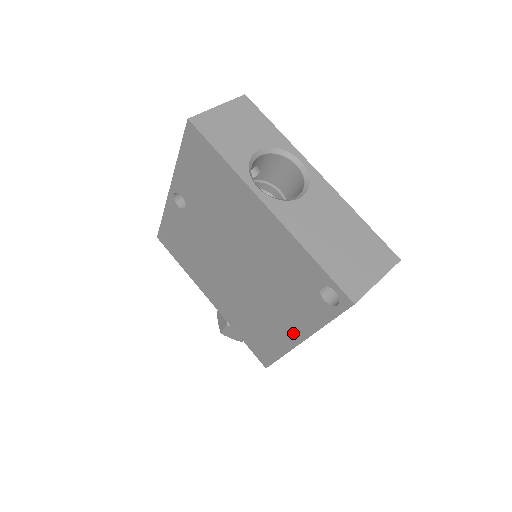
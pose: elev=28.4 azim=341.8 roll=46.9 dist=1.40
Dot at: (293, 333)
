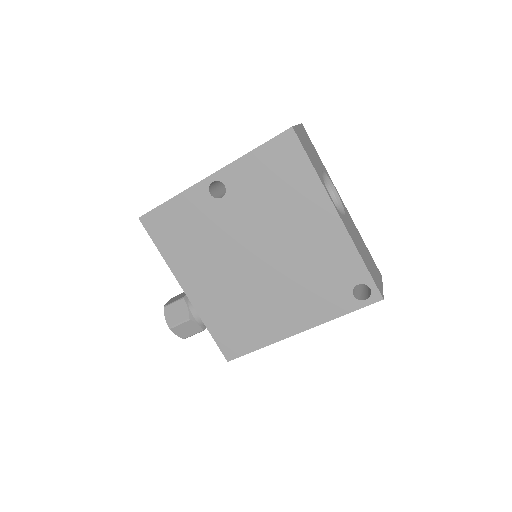
Dot at: (295, 324)
